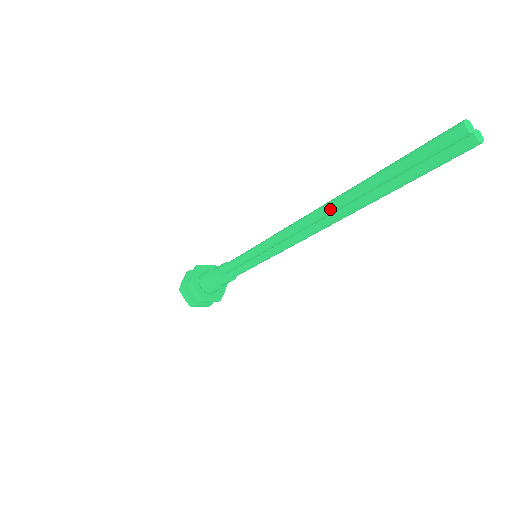
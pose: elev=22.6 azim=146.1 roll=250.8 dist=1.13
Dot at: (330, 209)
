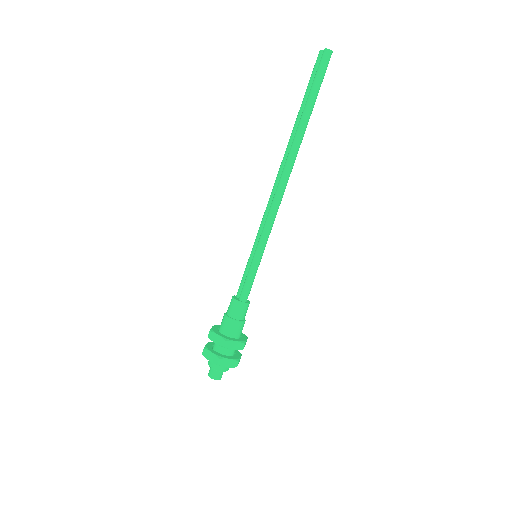
Dot at: (284, 156)
